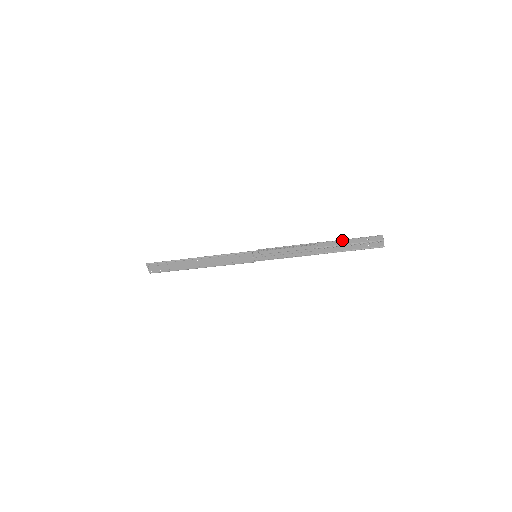
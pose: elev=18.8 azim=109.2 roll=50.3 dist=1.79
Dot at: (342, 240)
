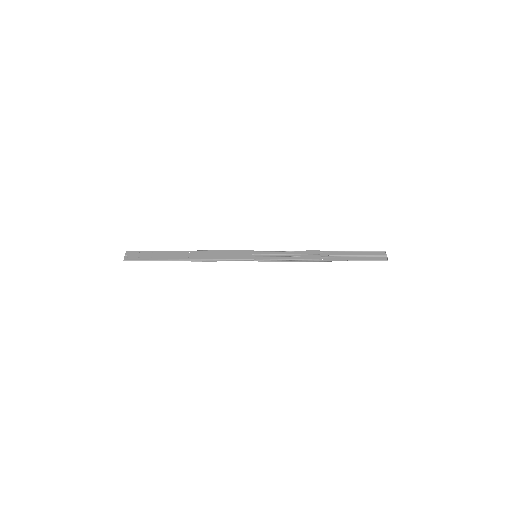
Dot at: (346, 252)
